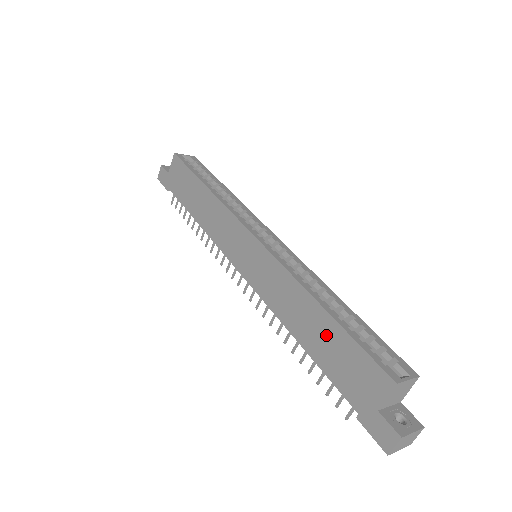
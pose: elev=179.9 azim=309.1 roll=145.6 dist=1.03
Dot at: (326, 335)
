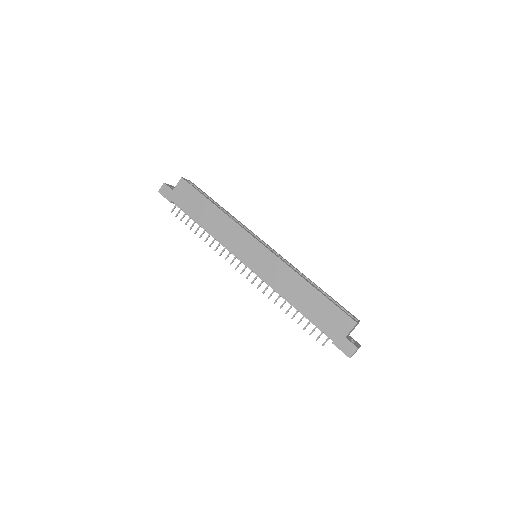
Dot at: (315, 302)
